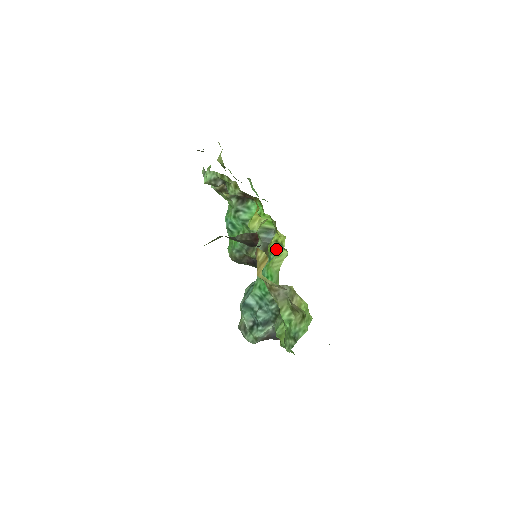
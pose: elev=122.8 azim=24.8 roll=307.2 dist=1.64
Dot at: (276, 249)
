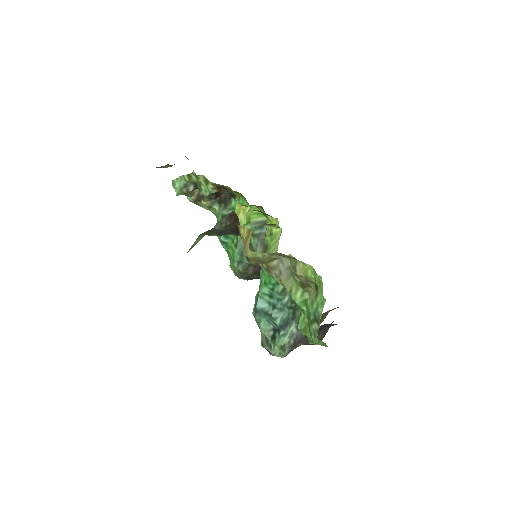
Dot at: occluded
